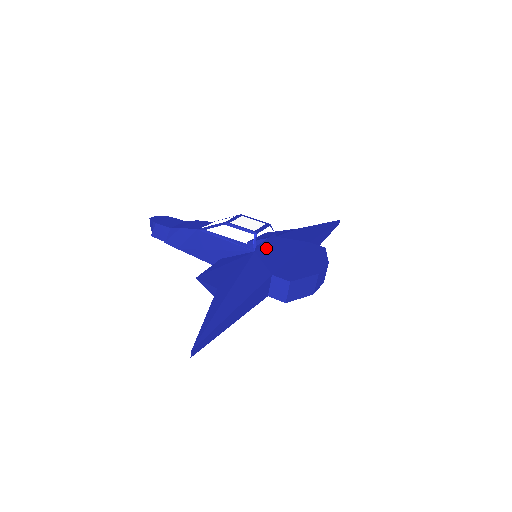
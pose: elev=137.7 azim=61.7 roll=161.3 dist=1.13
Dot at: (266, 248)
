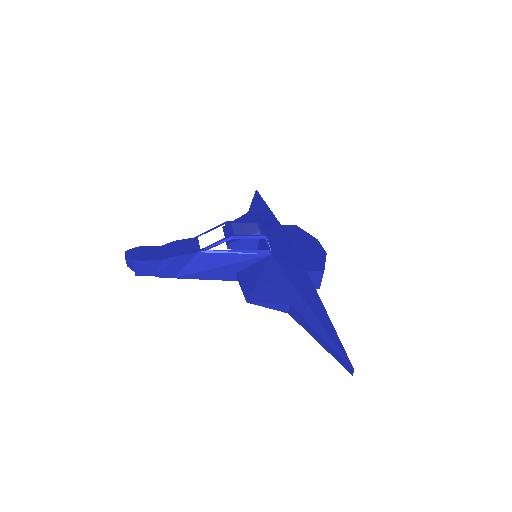
Dot at: (272, 247)
